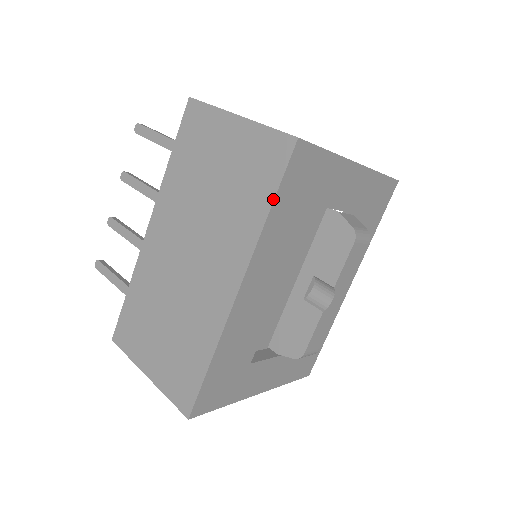
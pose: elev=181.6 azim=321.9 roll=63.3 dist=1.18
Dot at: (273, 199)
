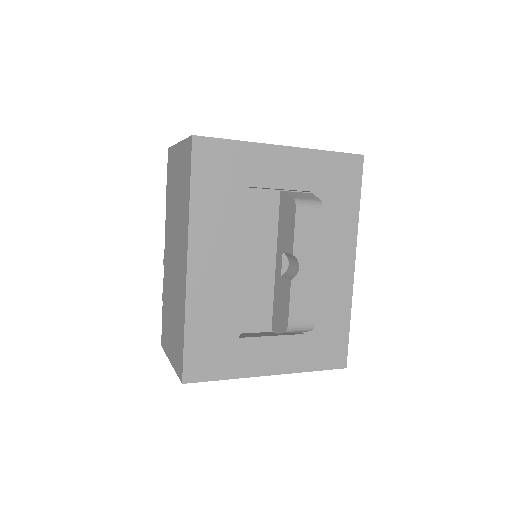
Dot at: (190, 185)
